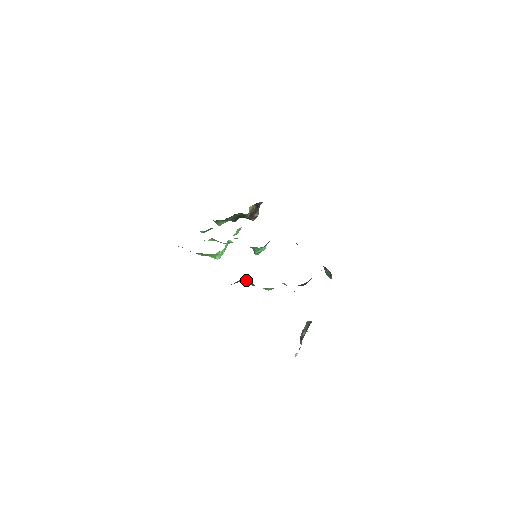
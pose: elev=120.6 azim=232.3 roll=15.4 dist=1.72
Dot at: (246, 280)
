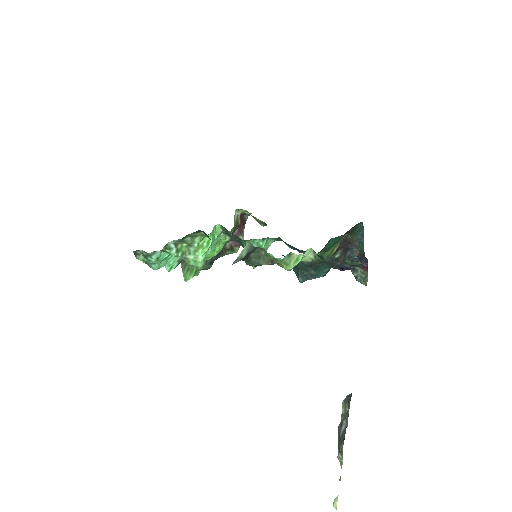
Dot at: (254, 256)
